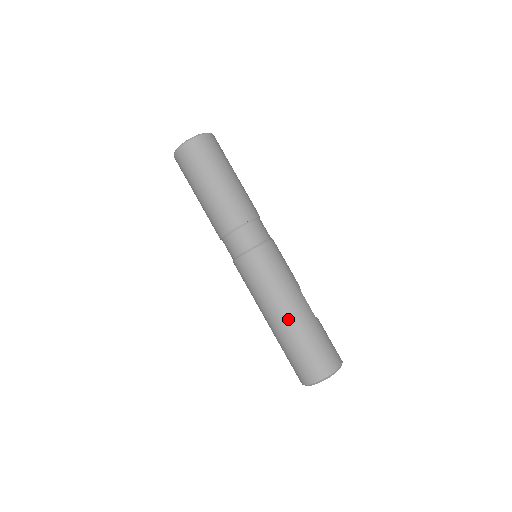
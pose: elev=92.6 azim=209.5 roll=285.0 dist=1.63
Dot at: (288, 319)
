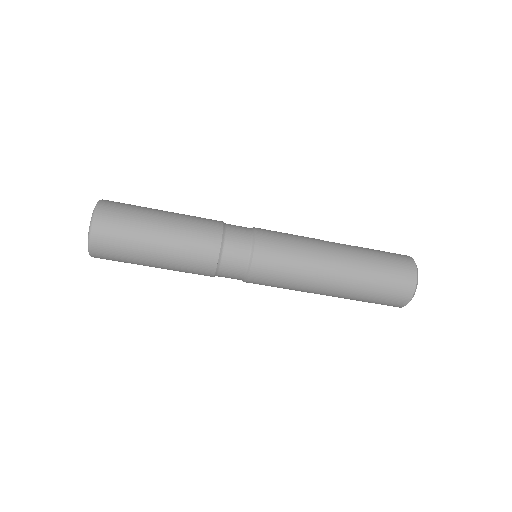
Dot at: (343, 269)
